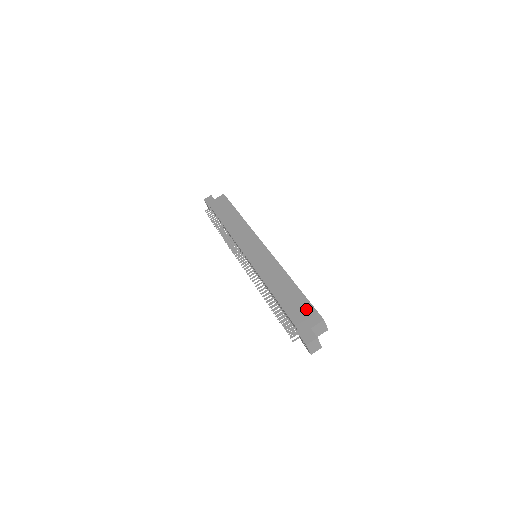
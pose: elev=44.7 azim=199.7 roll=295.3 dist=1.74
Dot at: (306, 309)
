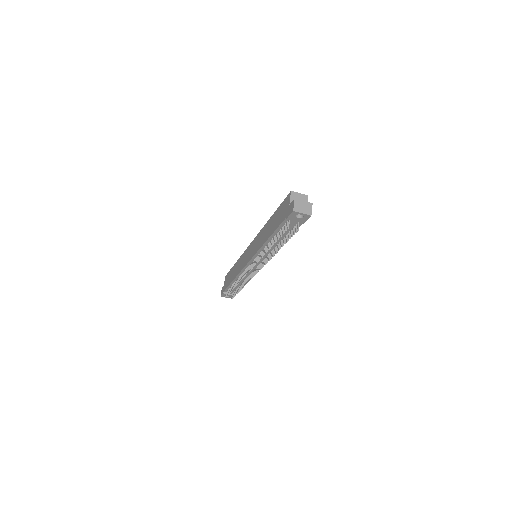
Dot at: (282, 208)
